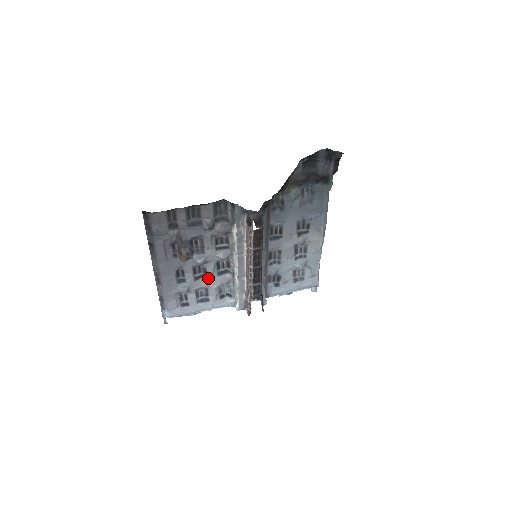
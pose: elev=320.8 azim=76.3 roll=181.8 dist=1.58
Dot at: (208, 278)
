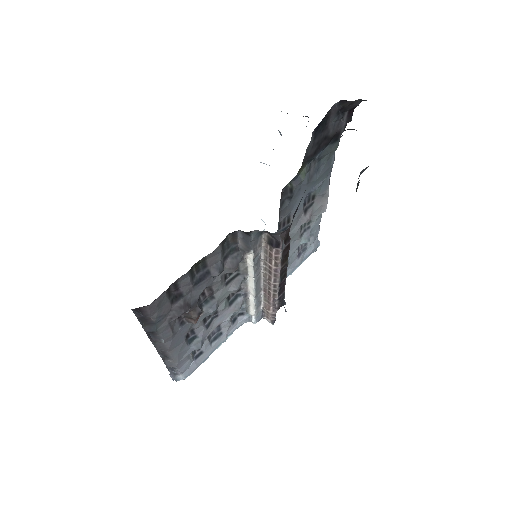
Dot at: (219, 316)
